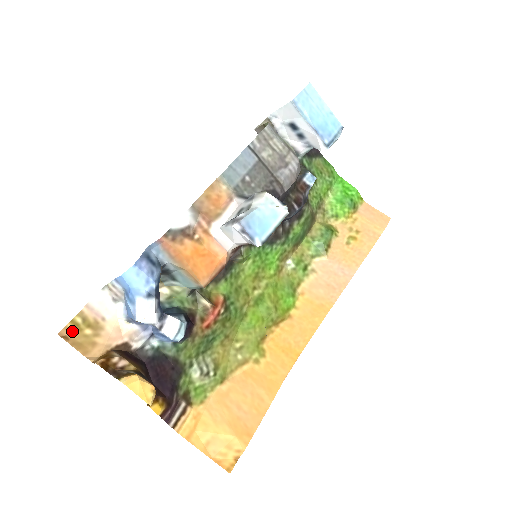
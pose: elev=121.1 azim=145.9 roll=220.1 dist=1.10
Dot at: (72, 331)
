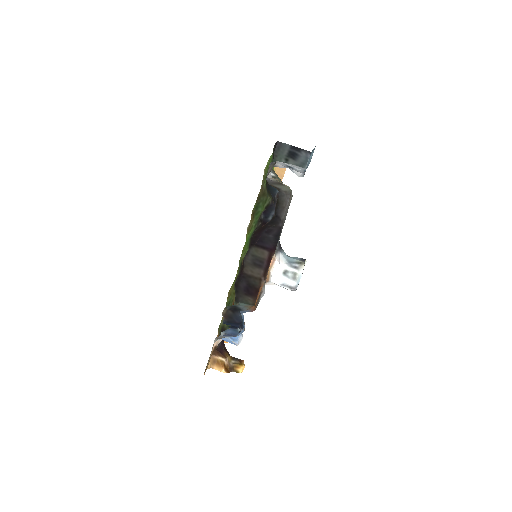
Dot at: occluded
